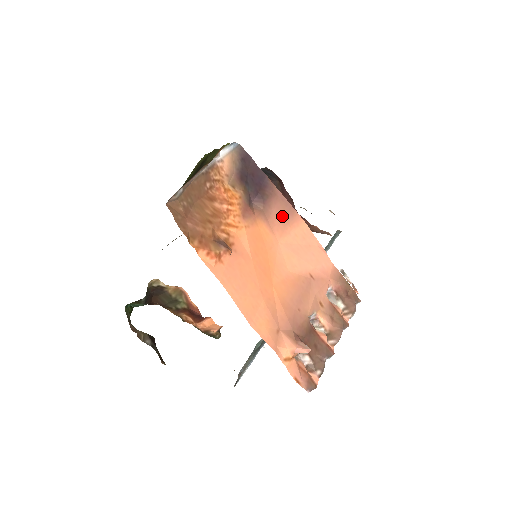
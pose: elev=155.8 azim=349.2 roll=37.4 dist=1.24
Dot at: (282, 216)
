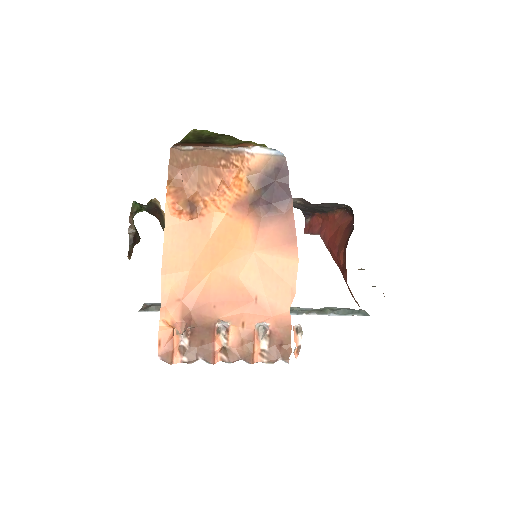
Dot at: (278, 237)
